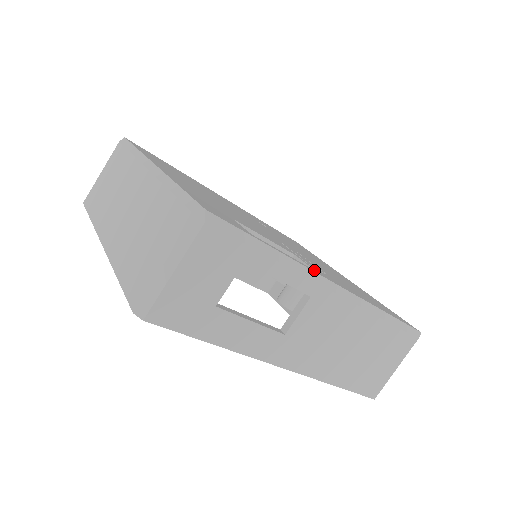
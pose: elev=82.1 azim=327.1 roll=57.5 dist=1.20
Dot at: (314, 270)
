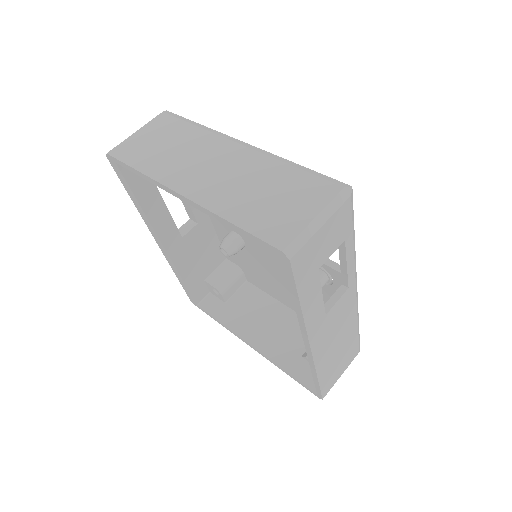
Dot at: occluded
